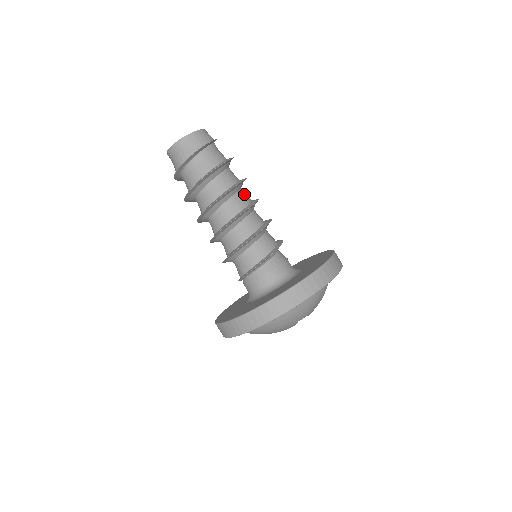
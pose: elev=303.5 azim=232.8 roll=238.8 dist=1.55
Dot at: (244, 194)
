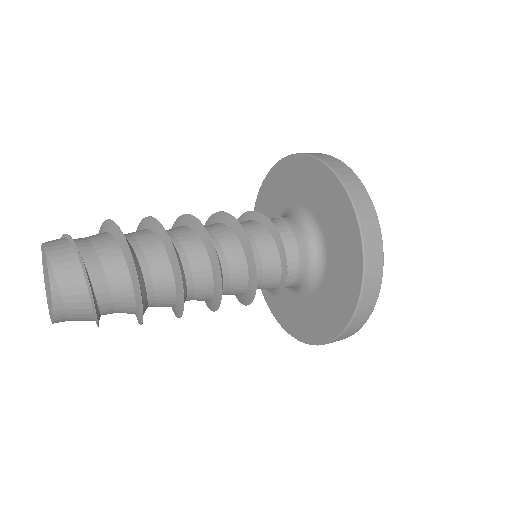
Dot at: (180, 238)
